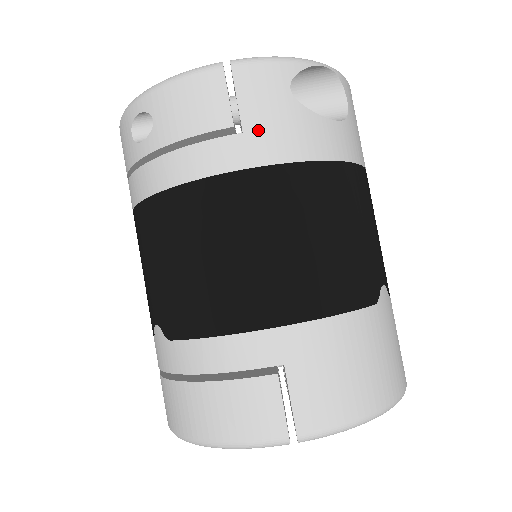
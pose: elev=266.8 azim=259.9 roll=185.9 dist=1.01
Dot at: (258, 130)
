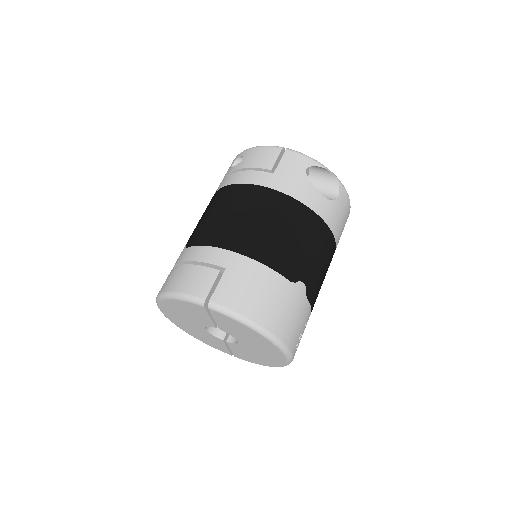
Dot at: (281, 176)
